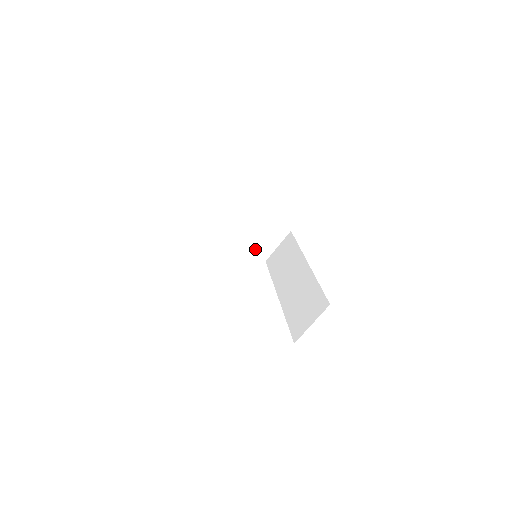
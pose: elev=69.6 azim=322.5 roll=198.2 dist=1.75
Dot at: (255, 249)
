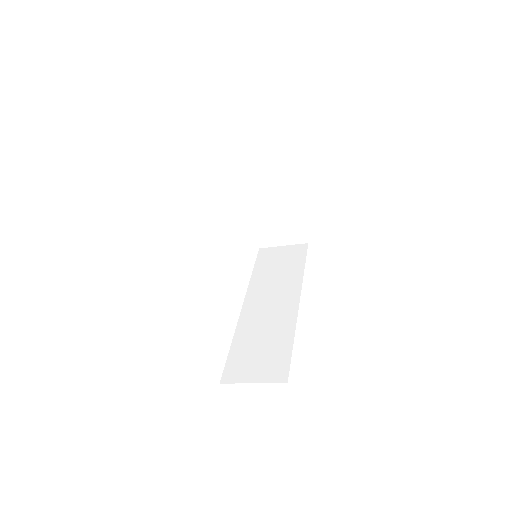
Dot at: (260, 230)
